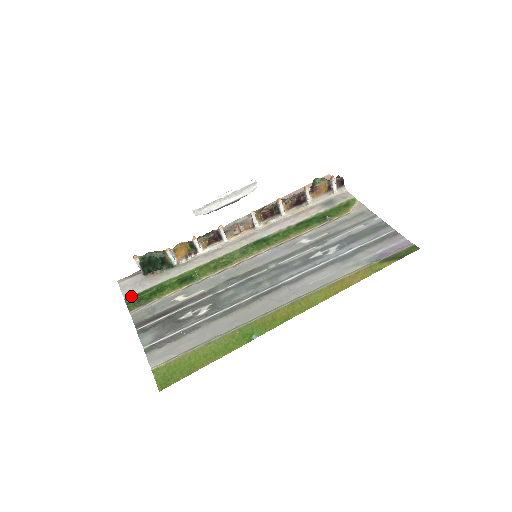
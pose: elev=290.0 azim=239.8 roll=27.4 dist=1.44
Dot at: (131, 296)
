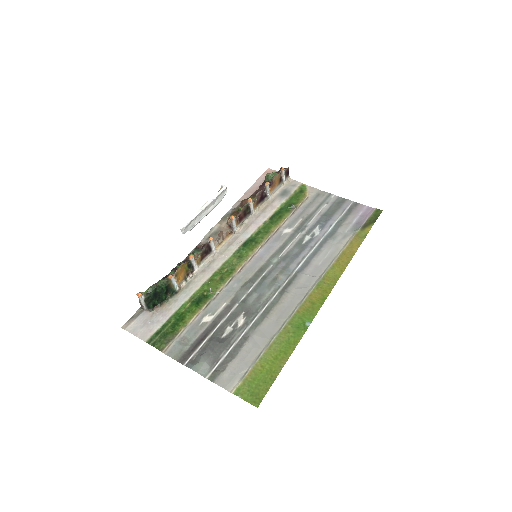
Dot at: (152, 336)
